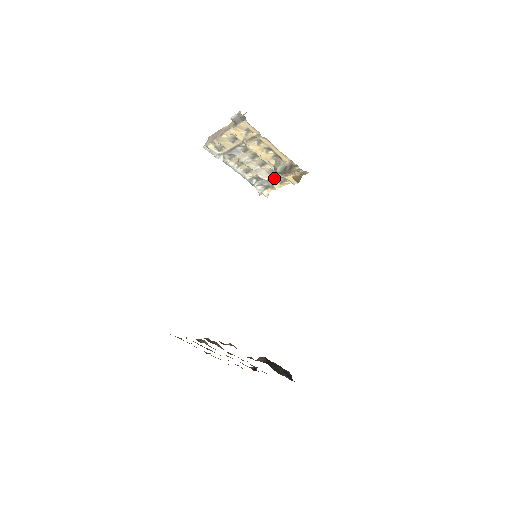
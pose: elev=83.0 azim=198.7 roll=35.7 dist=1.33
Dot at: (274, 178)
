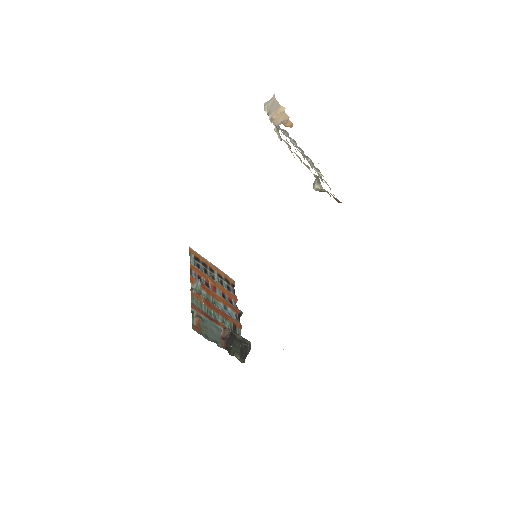
Dot at: occluded
